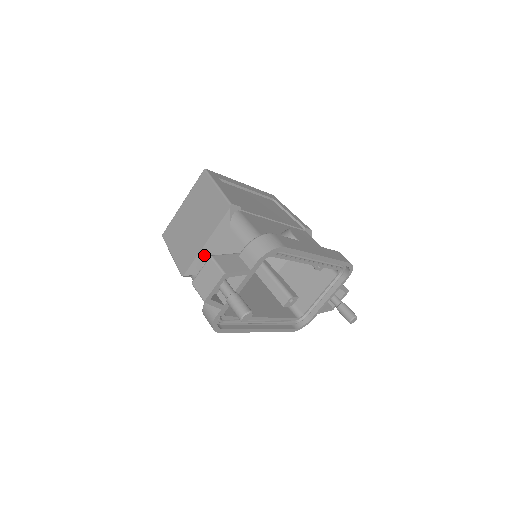
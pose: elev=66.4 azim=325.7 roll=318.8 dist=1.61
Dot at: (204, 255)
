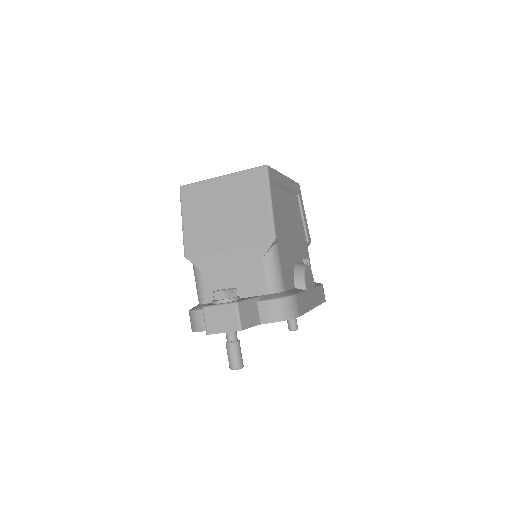
Dot at: (220, 260)
